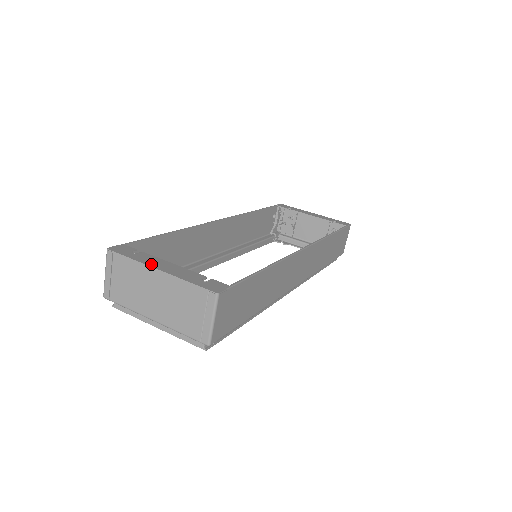
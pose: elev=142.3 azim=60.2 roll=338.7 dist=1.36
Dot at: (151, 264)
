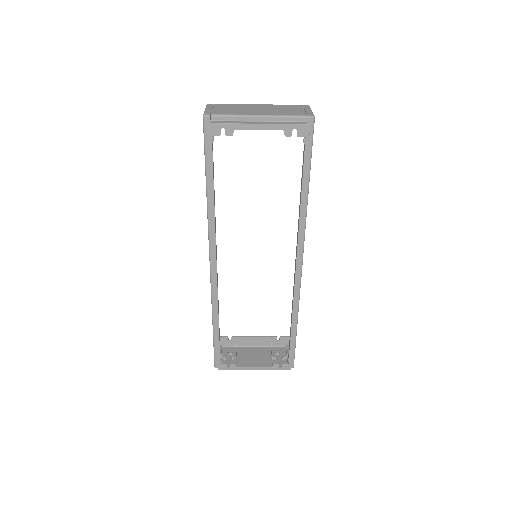
Dot at: occluded
